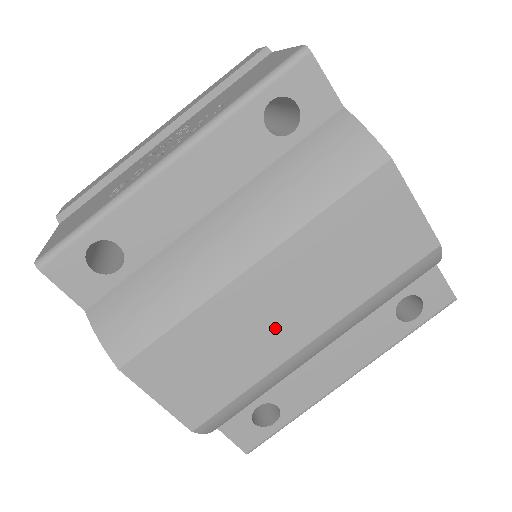
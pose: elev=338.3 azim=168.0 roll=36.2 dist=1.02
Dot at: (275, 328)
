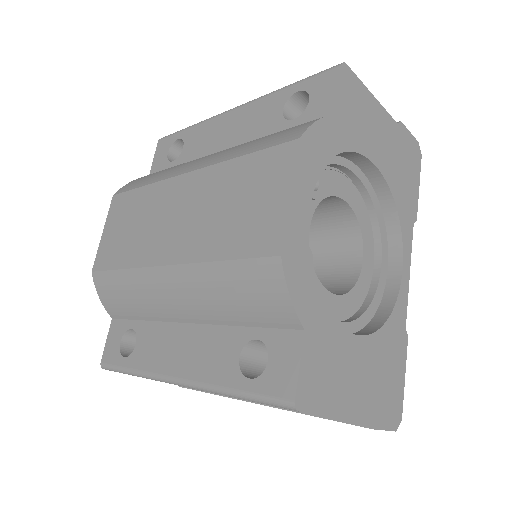
Dot at: (161, 232)
